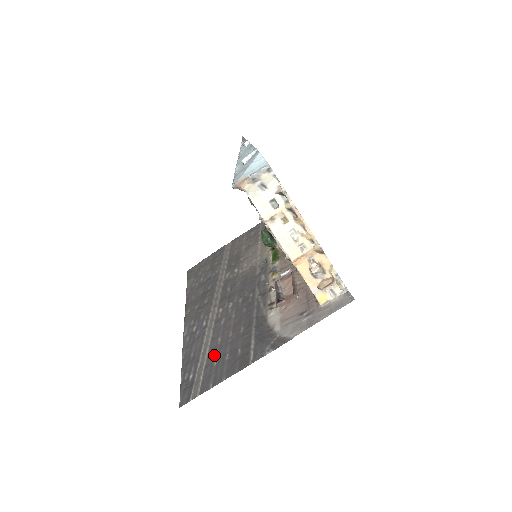
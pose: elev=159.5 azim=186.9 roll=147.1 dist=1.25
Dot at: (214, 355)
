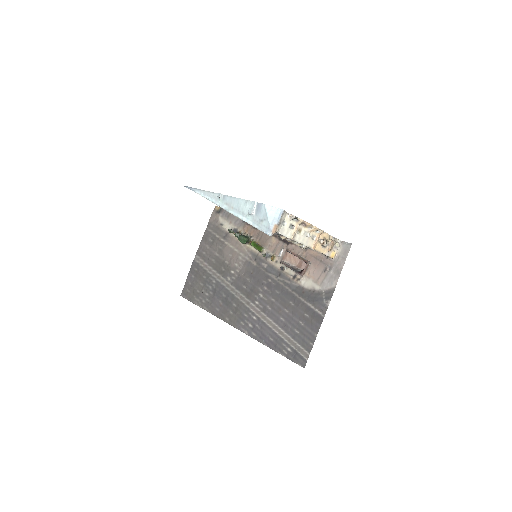
Dot at: (290, 329)
